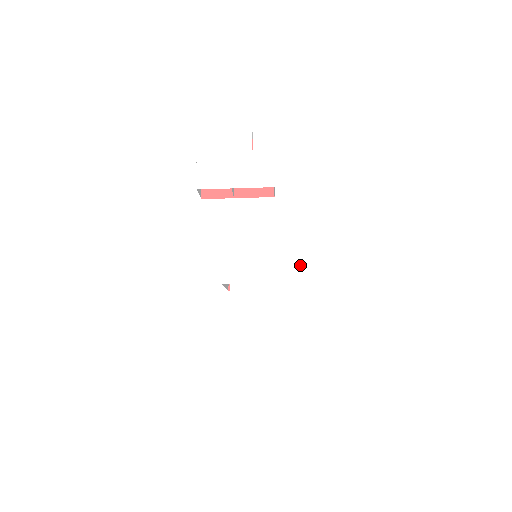
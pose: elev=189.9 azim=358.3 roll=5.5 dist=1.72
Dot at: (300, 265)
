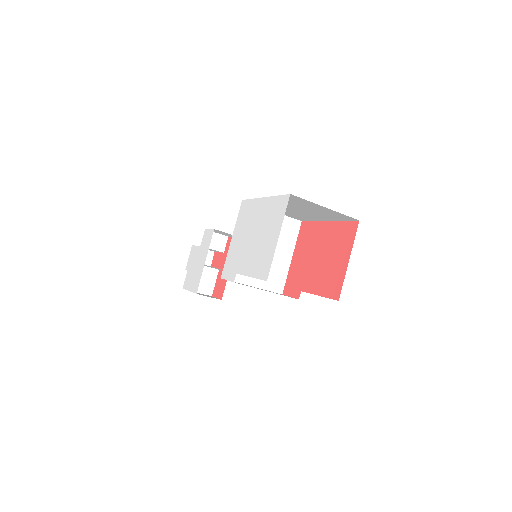
Dot at: (247, 208)
